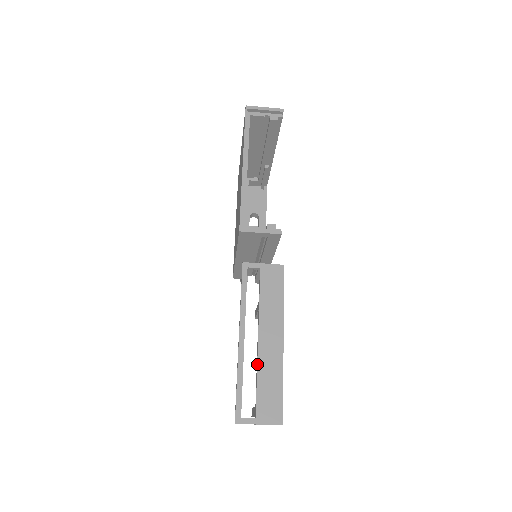
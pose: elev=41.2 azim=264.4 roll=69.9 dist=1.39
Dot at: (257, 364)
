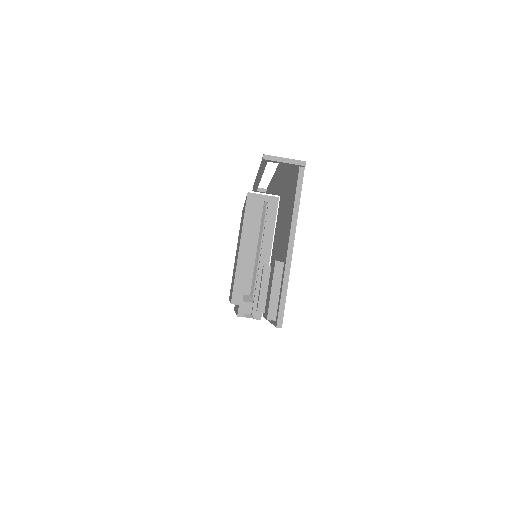
Dot at: (275, 171)
